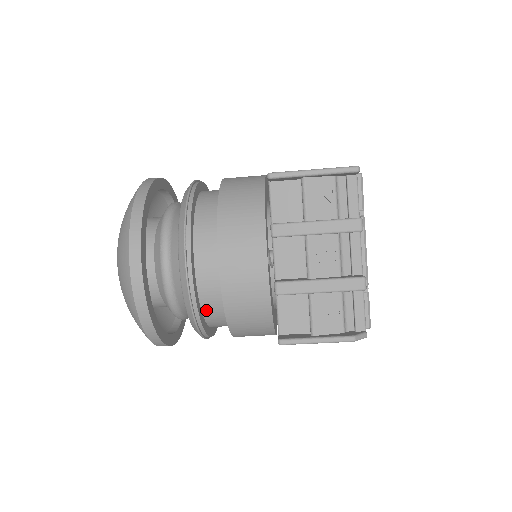
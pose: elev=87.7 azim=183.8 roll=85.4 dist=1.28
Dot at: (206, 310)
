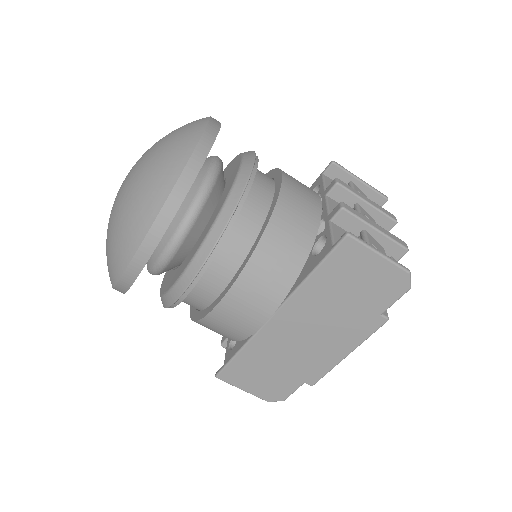
Dot at: (241, 215)
